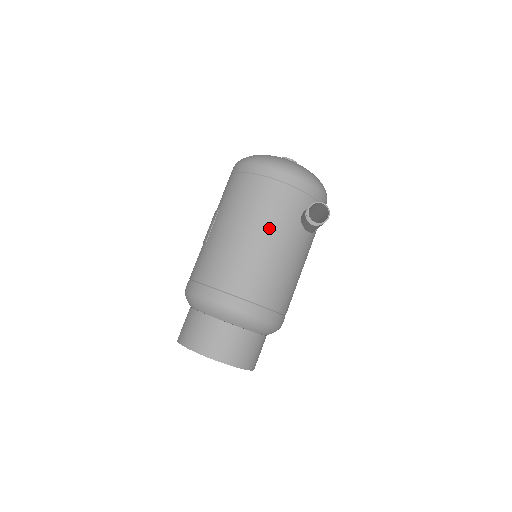
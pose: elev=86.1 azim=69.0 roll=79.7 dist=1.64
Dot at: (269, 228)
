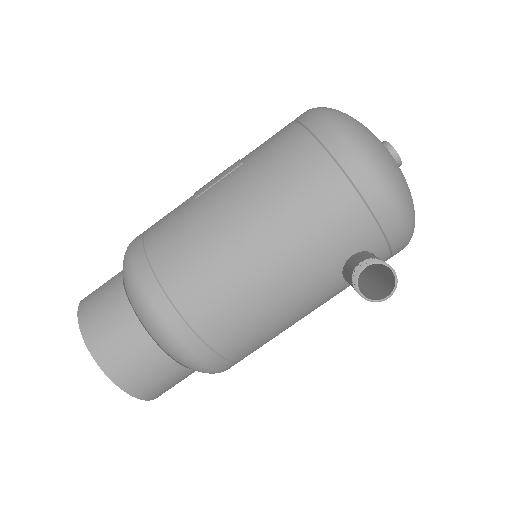
Dot at: (290, 247)
